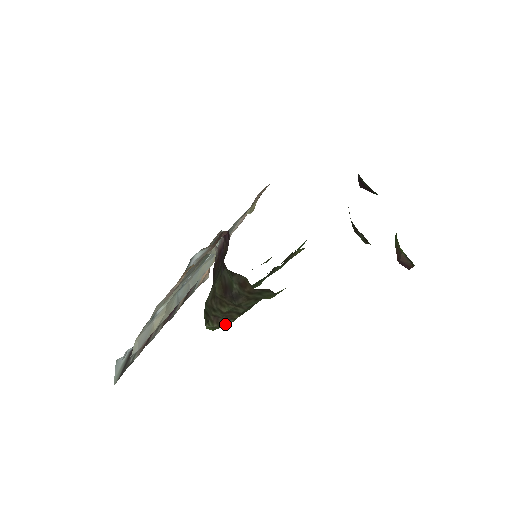
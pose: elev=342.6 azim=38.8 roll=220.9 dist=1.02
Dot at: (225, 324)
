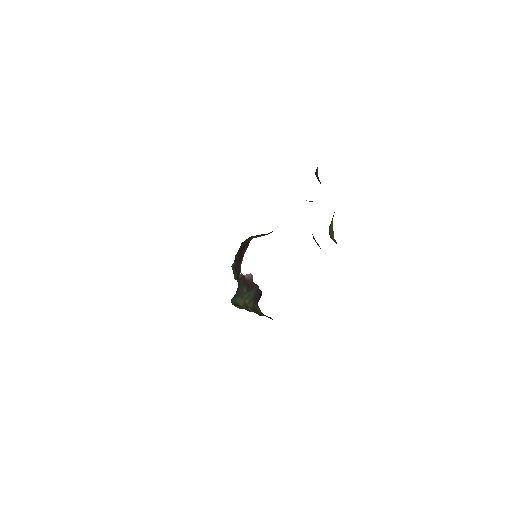
Dot at: occluded
